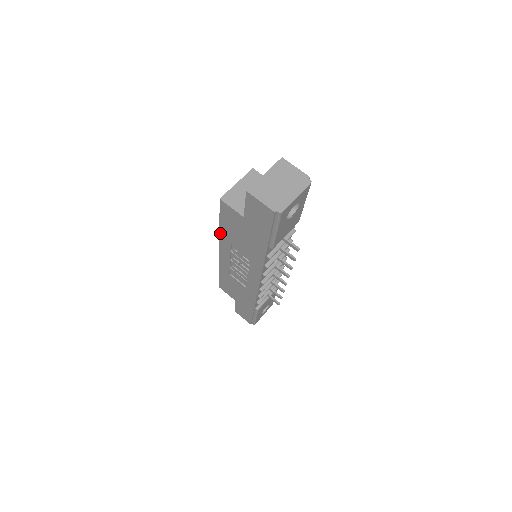
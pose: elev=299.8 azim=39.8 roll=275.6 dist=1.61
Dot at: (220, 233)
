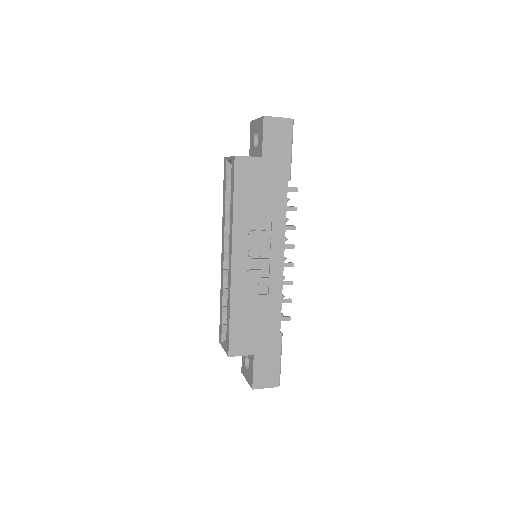
Dot at: (233, 218)
